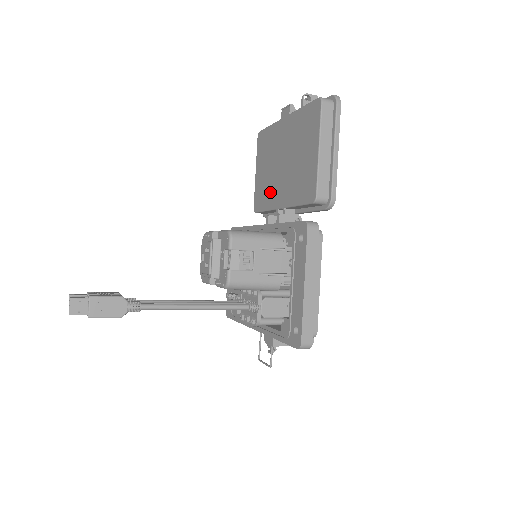
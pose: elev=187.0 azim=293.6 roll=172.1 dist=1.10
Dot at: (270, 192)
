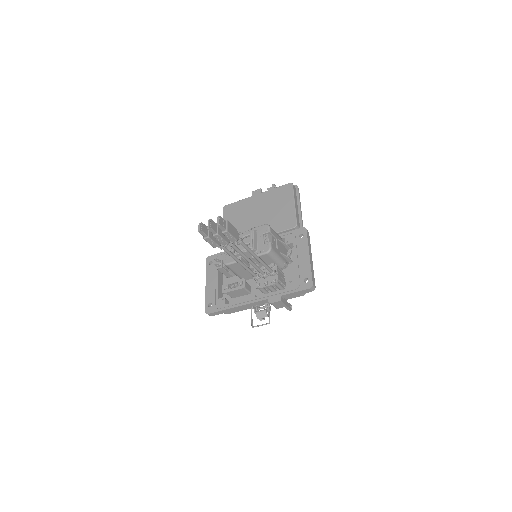
Dot at: occluded
